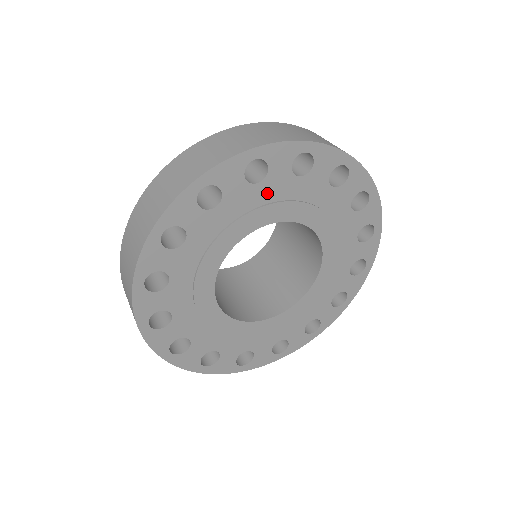
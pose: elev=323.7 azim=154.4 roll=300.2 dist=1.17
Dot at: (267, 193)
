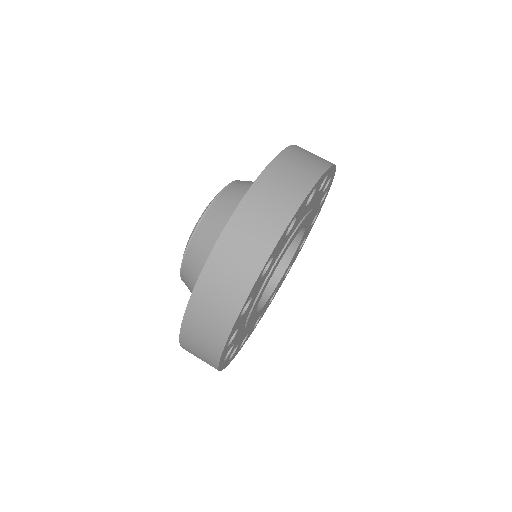
Dot at: (291, 231)
